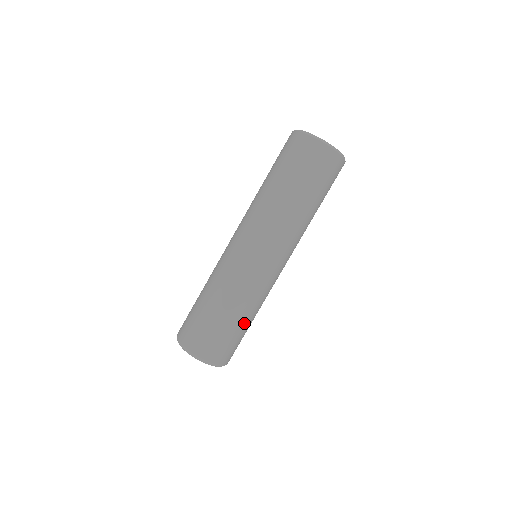
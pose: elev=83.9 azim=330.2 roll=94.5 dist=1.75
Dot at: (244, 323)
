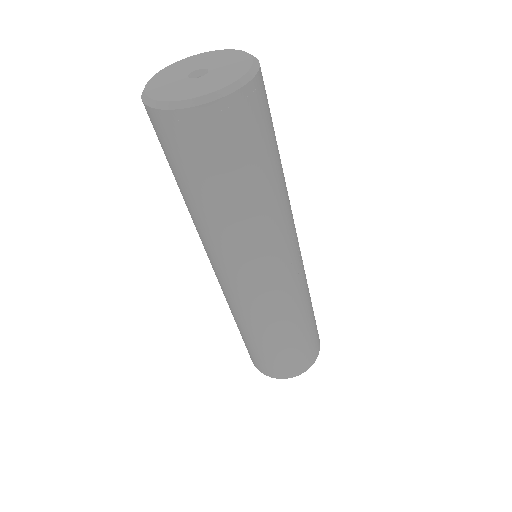
Dot at: (303, 329)
